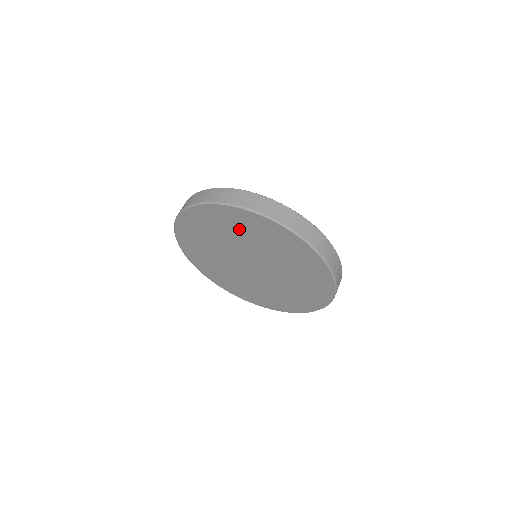
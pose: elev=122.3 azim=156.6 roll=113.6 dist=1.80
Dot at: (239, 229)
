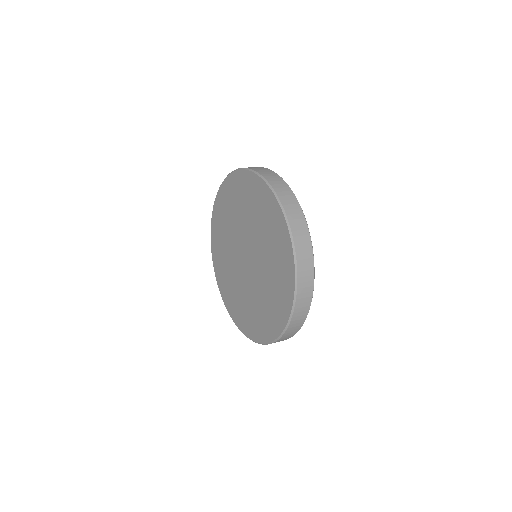
Dot at: (233, 205)
